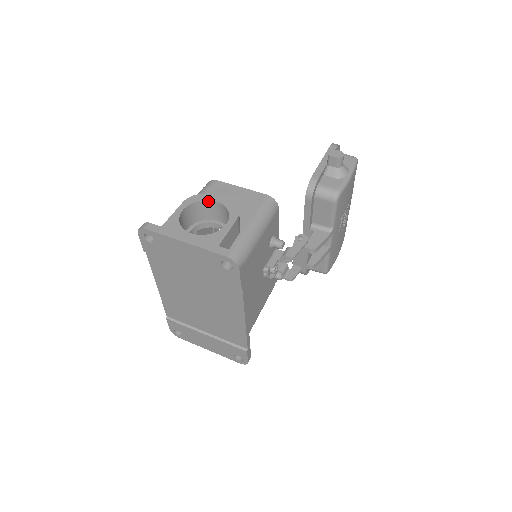
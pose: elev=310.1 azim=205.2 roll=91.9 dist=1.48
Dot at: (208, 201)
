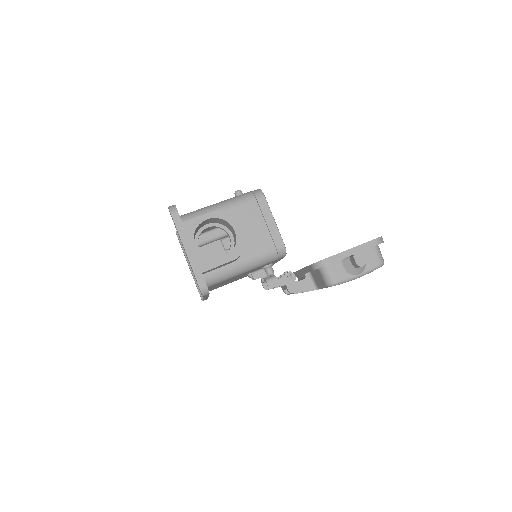
Dot at: (231, 225)
